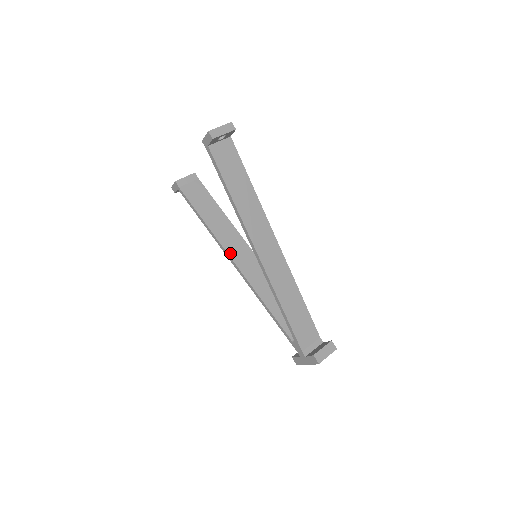
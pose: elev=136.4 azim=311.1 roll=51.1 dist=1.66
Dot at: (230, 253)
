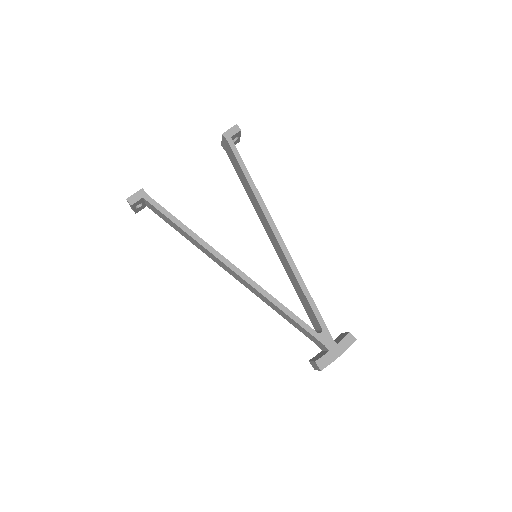
Dot at: (224, 257)
